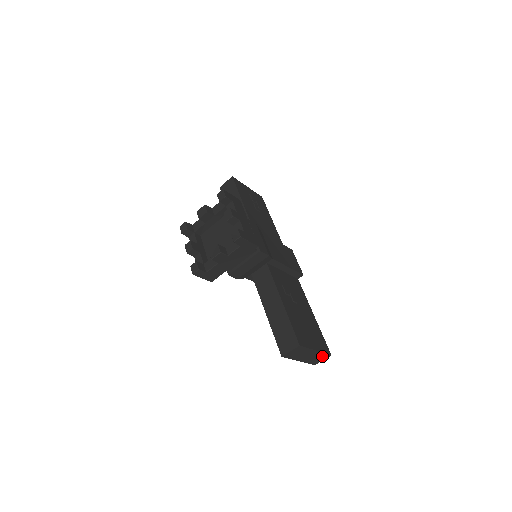
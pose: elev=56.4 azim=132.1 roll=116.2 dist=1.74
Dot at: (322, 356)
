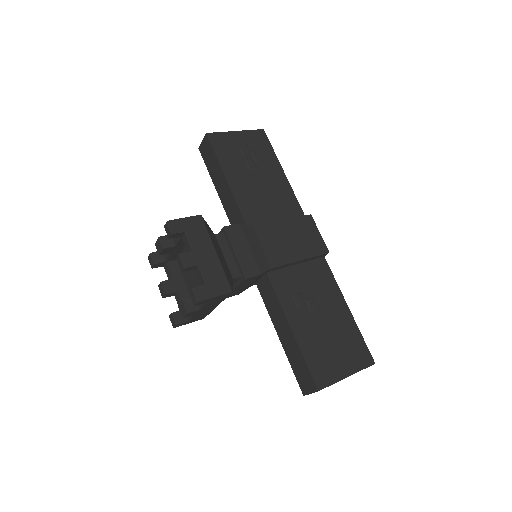
Dot at: occluded
